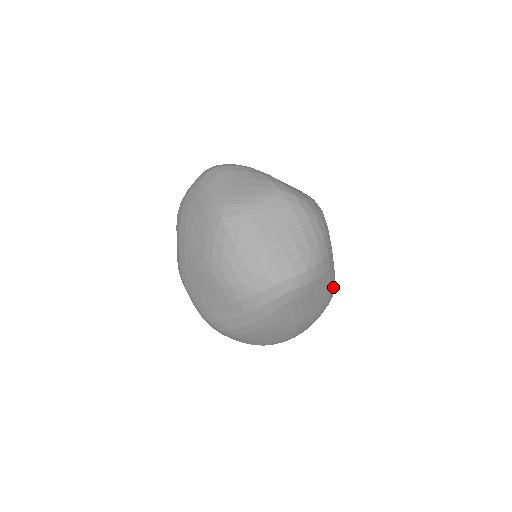
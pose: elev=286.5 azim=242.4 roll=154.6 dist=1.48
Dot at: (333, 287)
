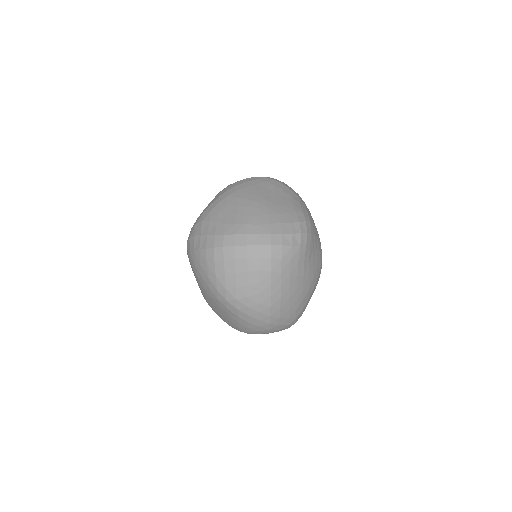
Dot at: (306, 215)
